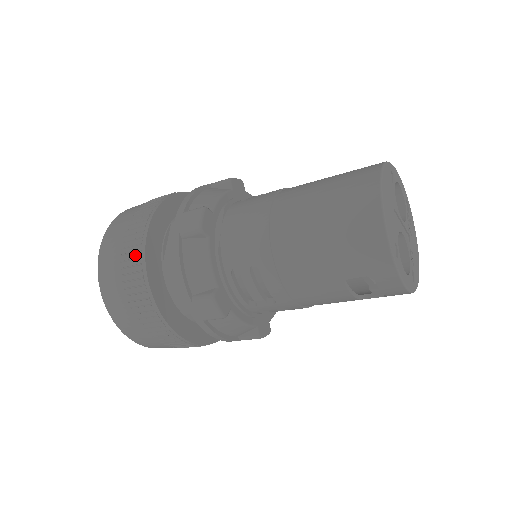
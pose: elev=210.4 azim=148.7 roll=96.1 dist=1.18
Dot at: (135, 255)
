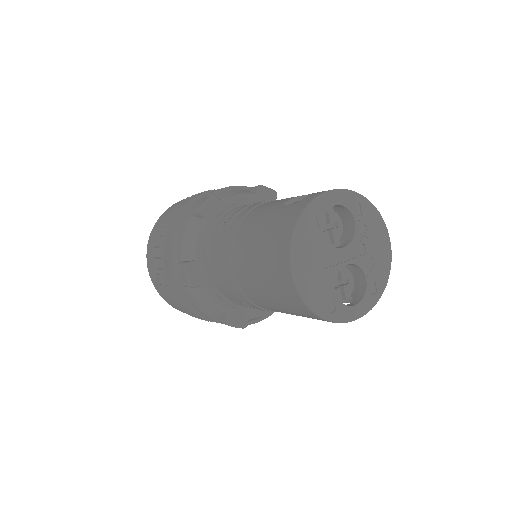
Dot at: (169, 292)
